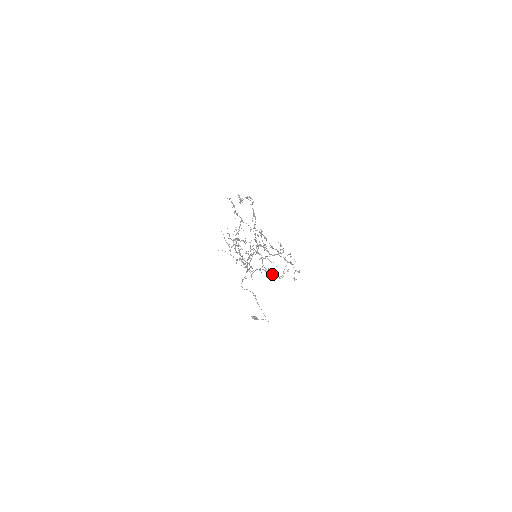
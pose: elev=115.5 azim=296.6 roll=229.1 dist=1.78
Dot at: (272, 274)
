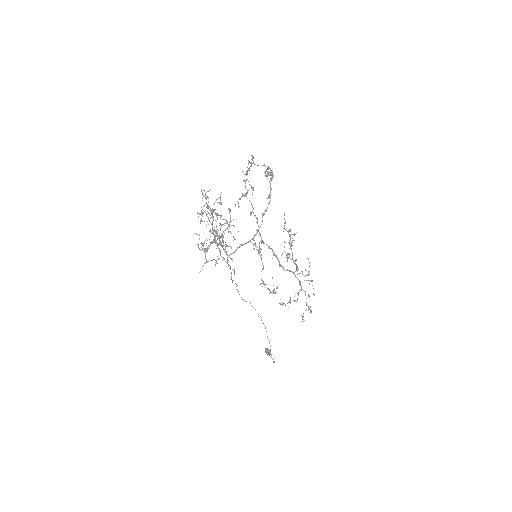
Dot at: occluded
